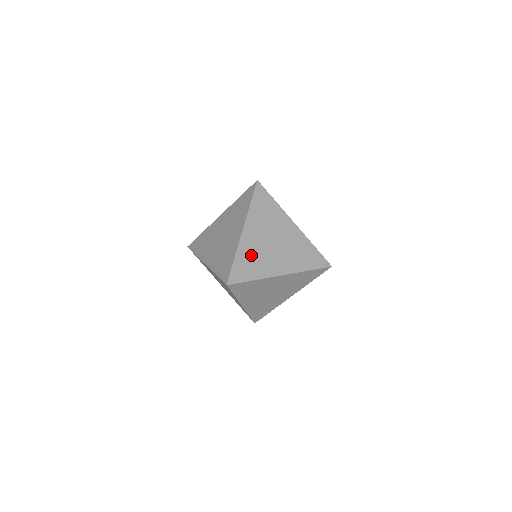
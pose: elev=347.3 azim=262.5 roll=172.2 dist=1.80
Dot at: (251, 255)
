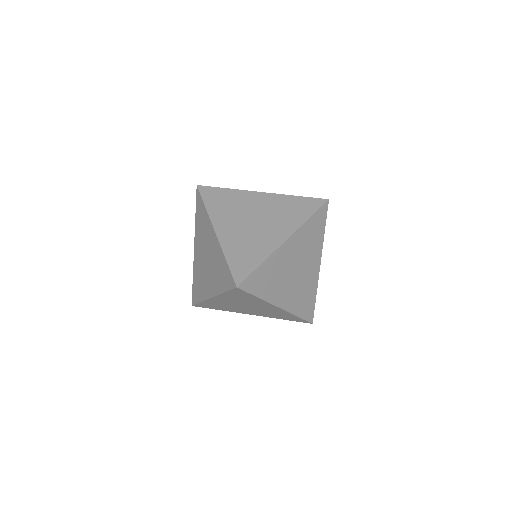
Dot at: occluded
